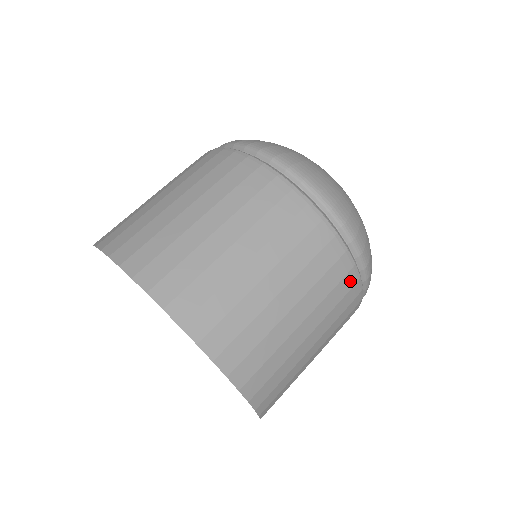
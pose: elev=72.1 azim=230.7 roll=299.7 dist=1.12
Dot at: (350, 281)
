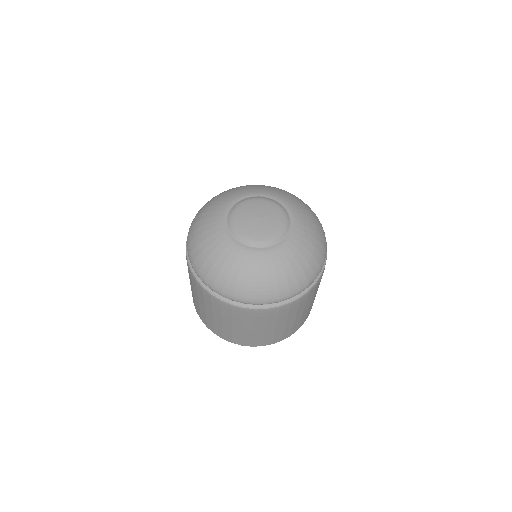
Dot at: (295, 304)
